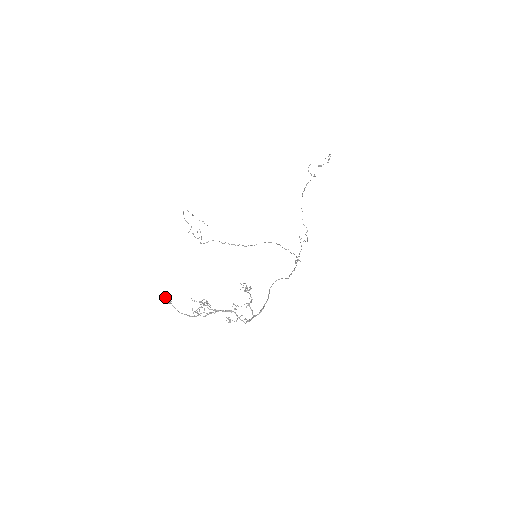
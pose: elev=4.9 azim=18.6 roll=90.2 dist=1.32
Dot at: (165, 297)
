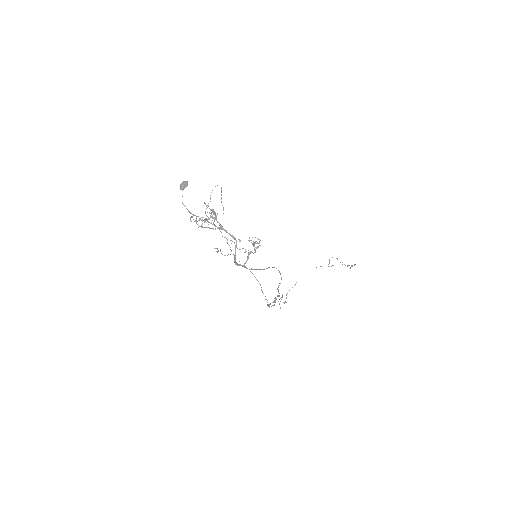
Dot at: (184, 181)
